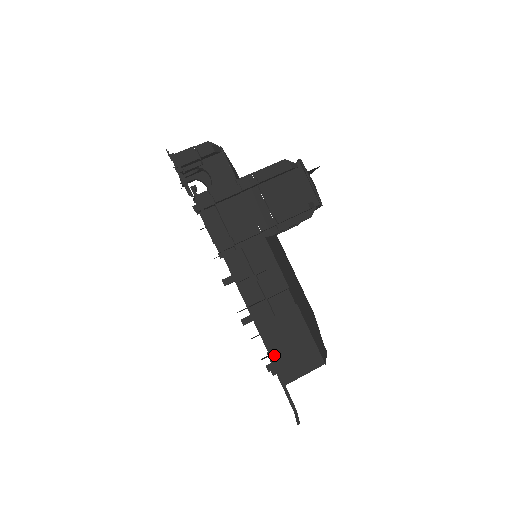
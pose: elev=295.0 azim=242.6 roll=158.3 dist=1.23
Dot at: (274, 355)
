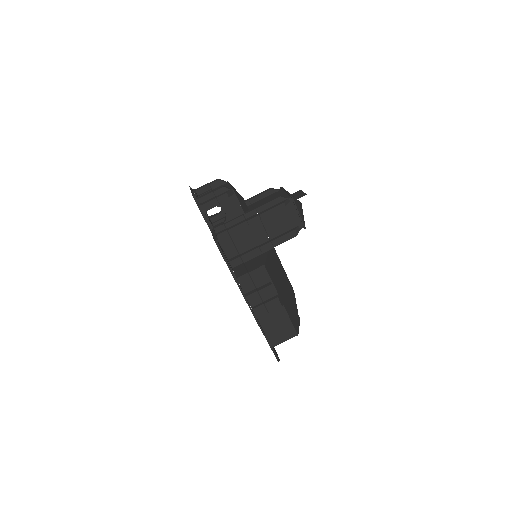
Dot at: (267, 332)
